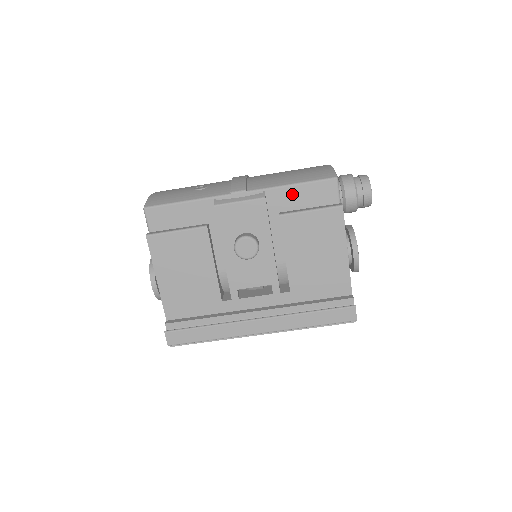
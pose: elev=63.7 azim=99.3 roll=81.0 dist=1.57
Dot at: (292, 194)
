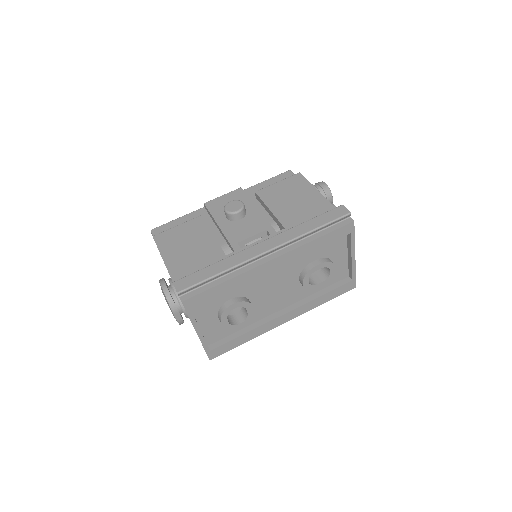
Dot at: (262, 187)
